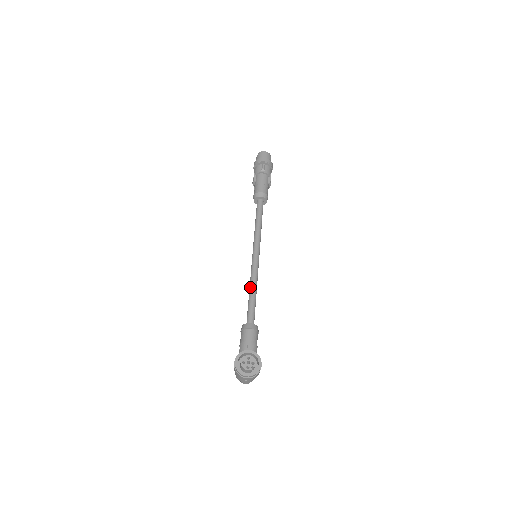
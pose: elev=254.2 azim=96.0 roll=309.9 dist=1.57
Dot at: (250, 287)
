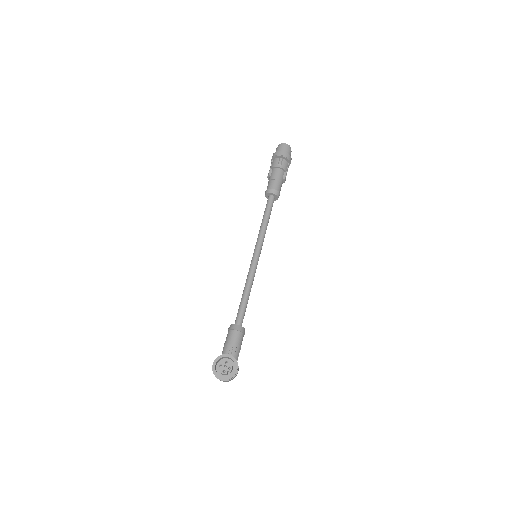
Dot at: (244, 287)
